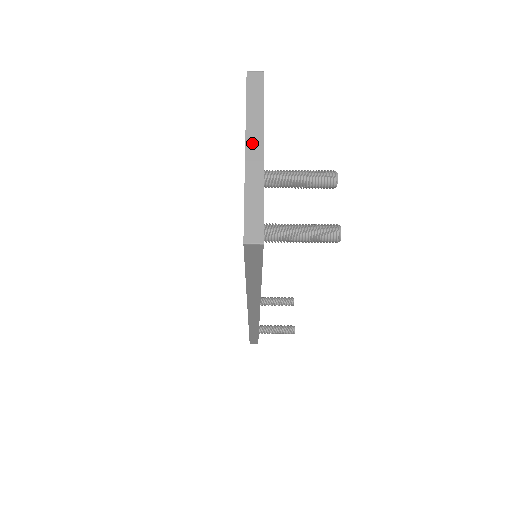
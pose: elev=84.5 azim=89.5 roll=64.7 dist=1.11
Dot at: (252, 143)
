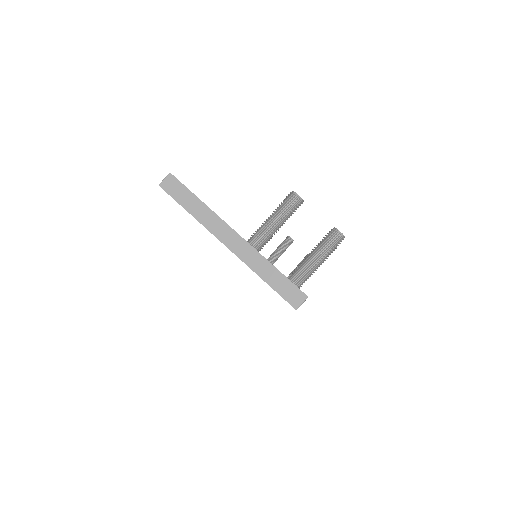
Dot at: (224, 236)
